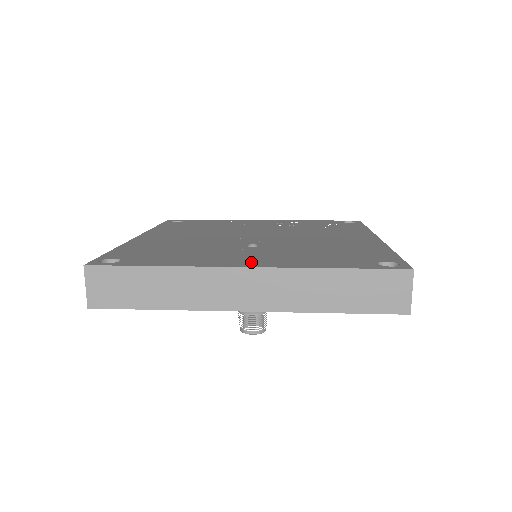
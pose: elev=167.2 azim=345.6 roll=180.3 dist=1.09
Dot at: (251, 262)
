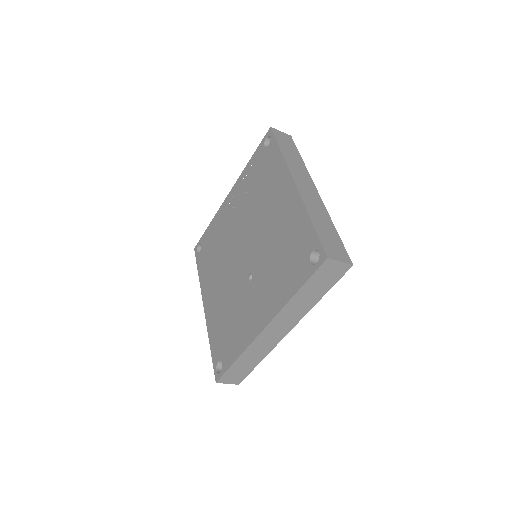
Dot at: (263, 317)
